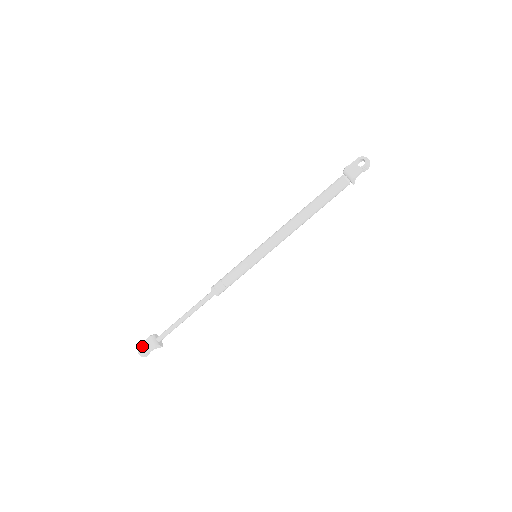
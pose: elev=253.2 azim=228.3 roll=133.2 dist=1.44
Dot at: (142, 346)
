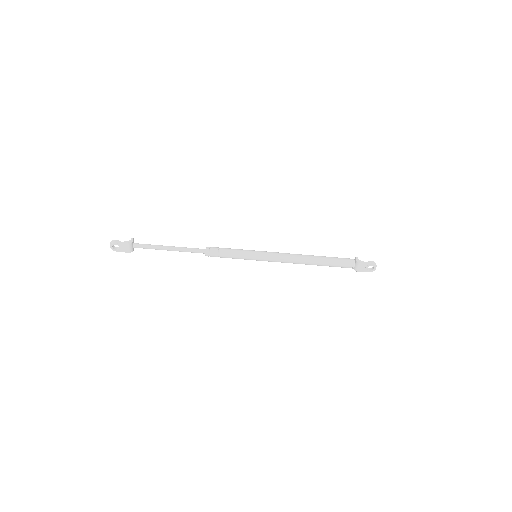
Dot at: (116, 244)
